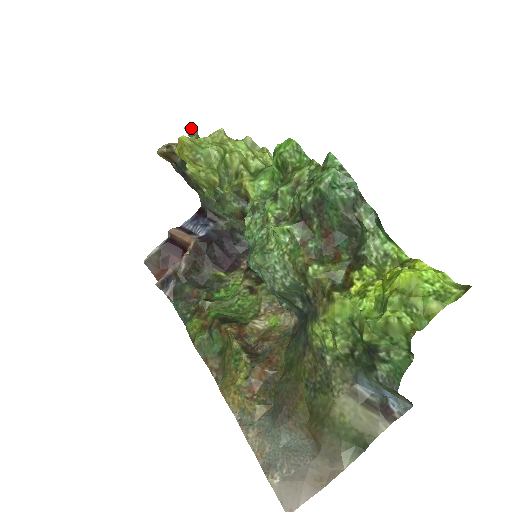
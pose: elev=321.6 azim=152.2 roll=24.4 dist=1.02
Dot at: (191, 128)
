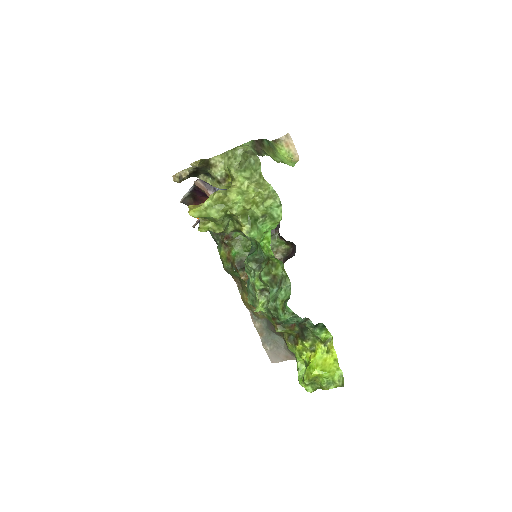
Dot at: (196, 165)
